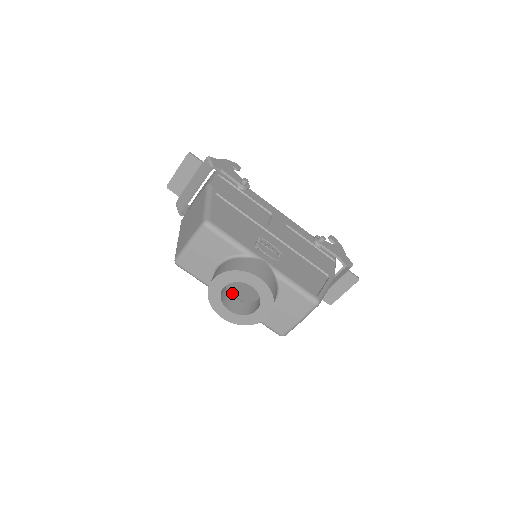
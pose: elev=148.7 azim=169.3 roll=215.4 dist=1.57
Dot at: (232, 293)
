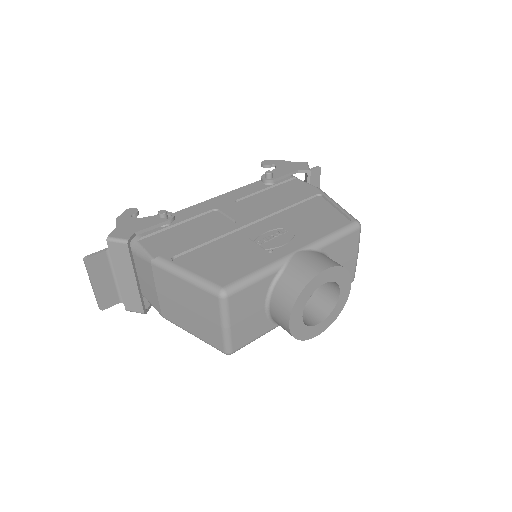
Dot at: occluded
